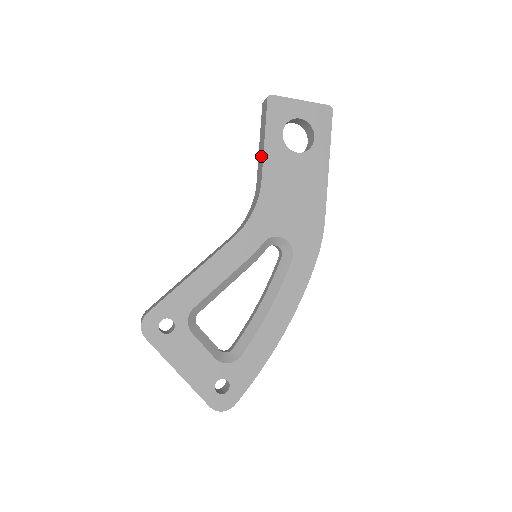
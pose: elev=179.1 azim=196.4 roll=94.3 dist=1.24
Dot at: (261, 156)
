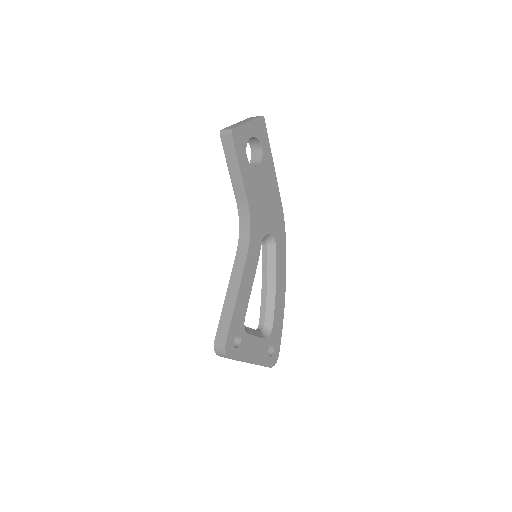
Dot at: (238, 182)
